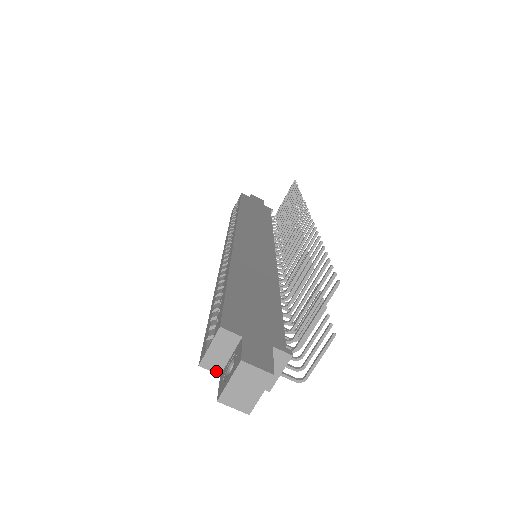
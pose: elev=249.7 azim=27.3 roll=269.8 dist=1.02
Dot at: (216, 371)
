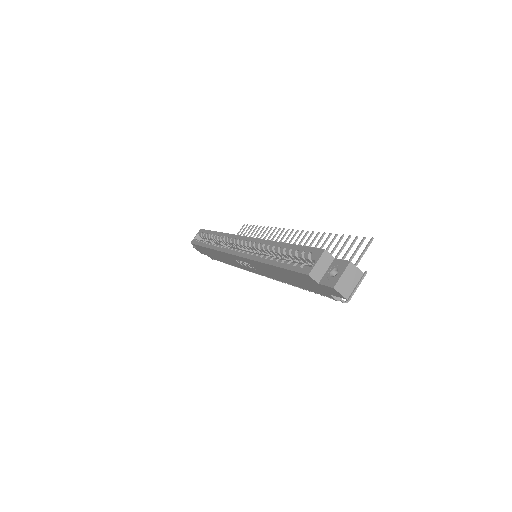
Dot at: (317, 280)
